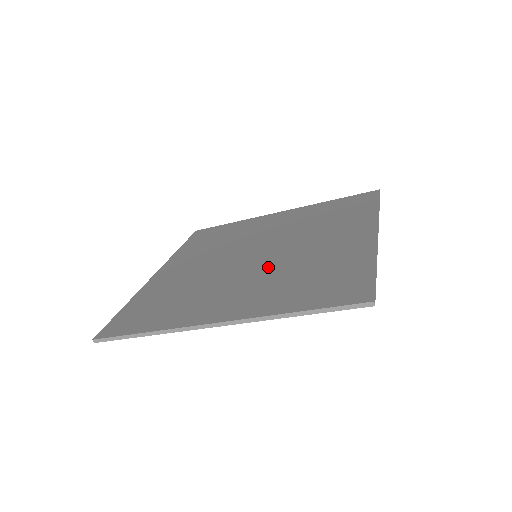
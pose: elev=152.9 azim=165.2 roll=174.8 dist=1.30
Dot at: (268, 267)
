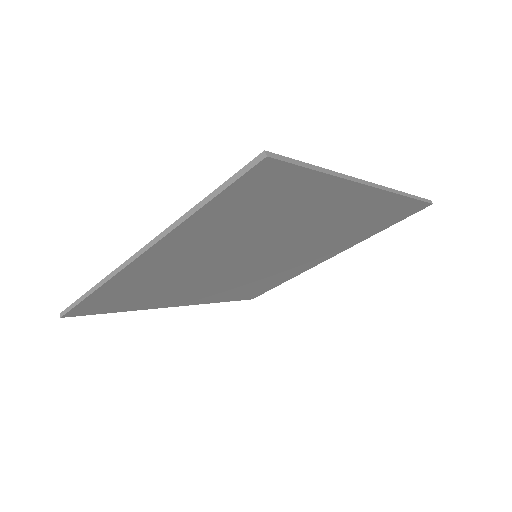
Dot at: occluded
